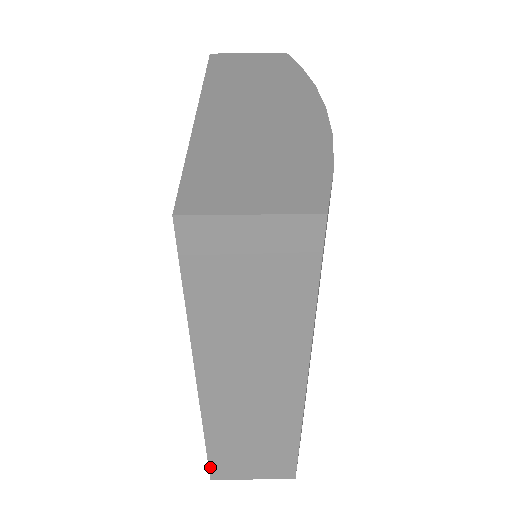
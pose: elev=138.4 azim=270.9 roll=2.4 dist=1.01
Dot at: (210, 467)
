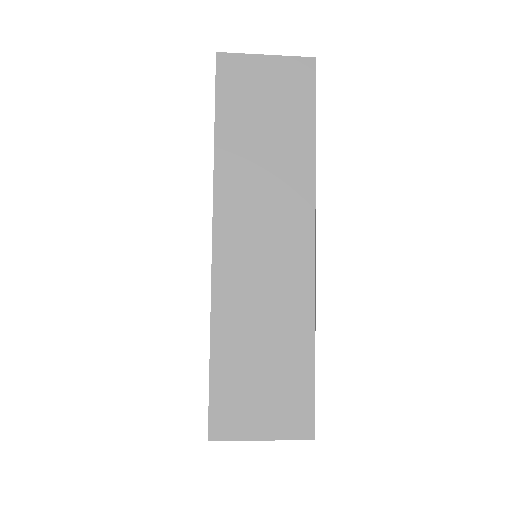
Dot at: (210, 406)
